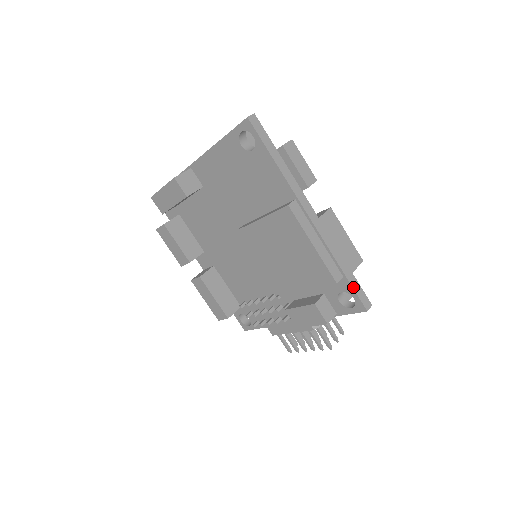
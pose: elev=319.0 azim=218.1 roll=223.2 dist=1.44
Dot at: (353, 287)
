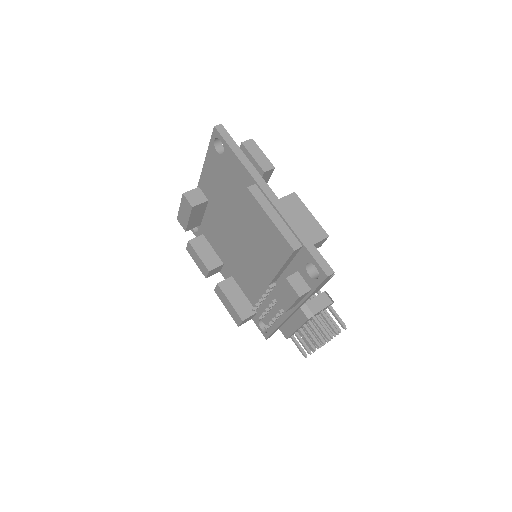
Dot at: (312, 255)
